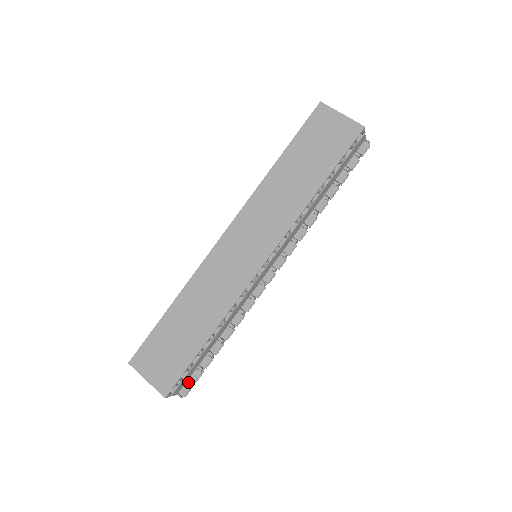
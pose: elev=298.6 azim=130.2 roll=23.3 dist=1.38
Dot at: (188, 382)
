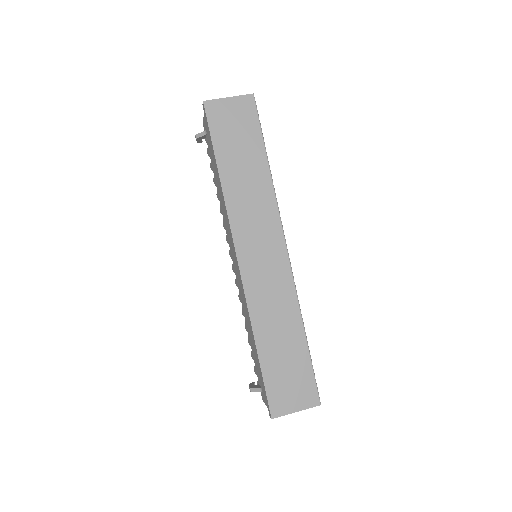
Dot at: occluded
